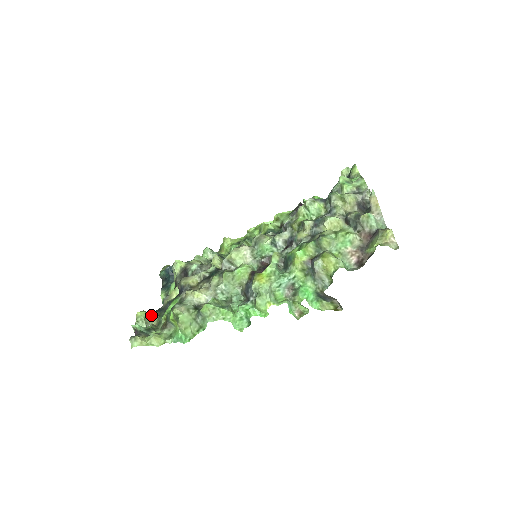
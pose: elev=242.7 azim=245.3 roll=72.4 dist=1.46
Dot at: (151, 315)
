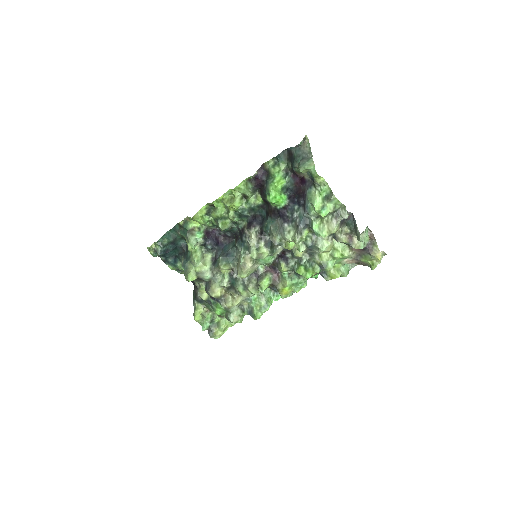
Dot at: (202, 311)
